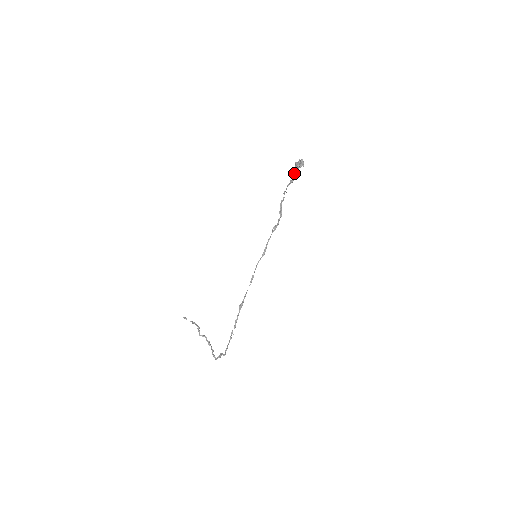
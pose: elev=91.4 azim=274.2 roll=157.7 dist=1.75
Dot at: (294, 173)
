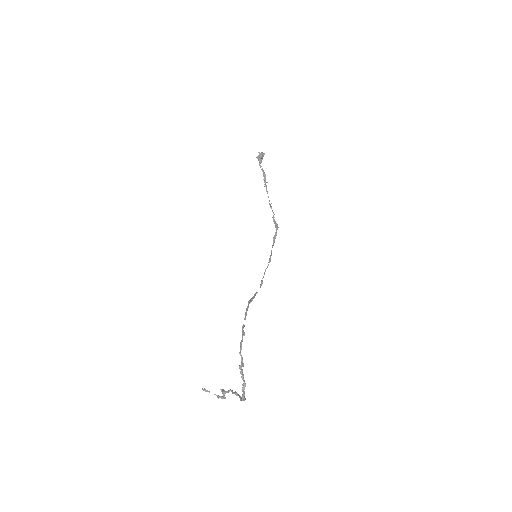
Dot at: (263, 171)
